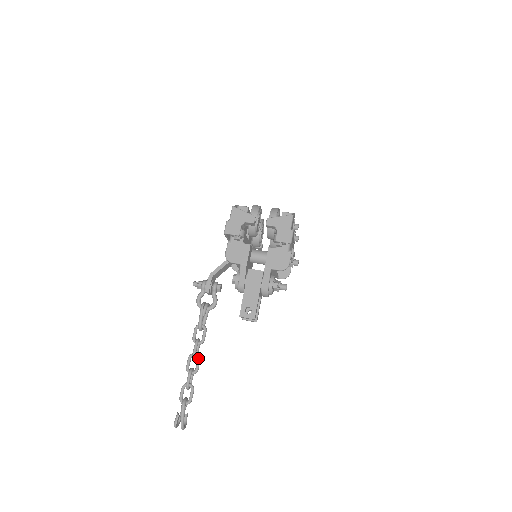
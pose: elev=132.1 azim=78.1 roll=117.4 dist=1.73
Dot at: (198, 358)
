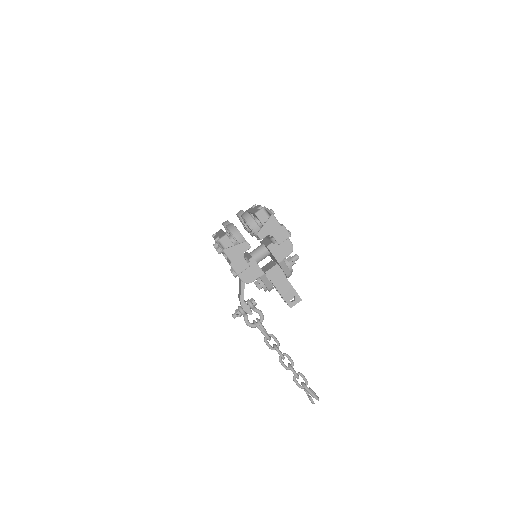
Dot at: (286, 356)
